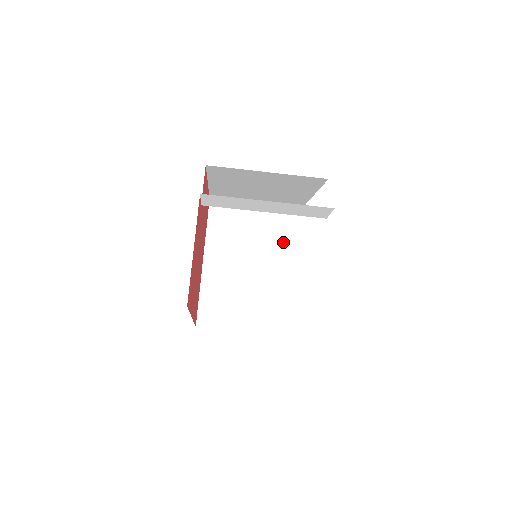
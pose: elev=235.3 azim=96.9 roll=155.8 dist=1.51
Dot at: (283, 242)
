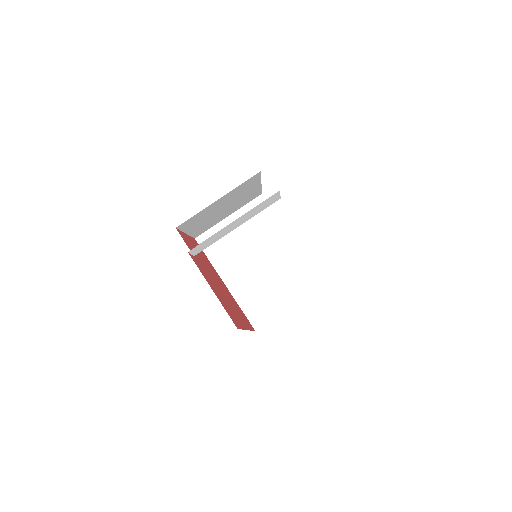
Dot at: (267, 227)
